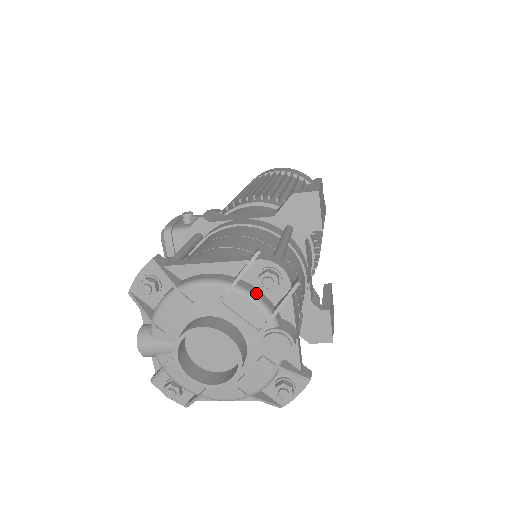
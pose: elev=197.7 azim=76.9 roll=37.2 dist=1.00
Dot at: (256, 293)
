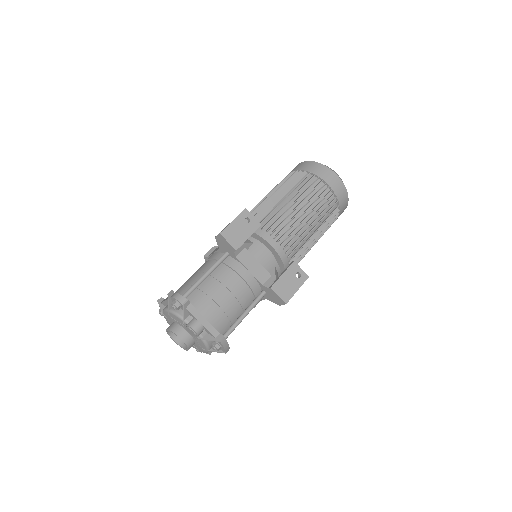
Dot at: (177, 311)
